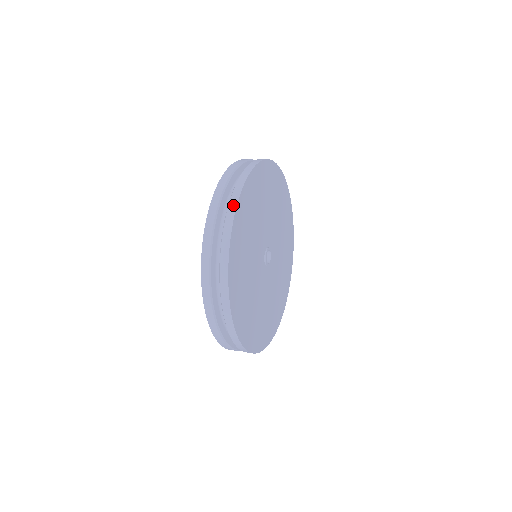
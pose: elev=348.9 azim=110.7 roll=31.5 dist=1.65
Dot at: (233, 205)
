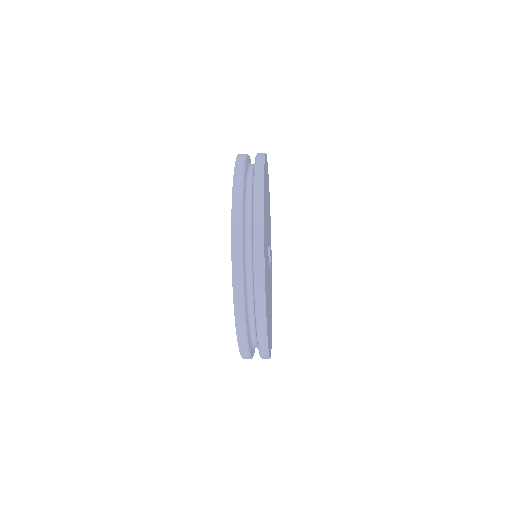
Dot at: (260, 257)
